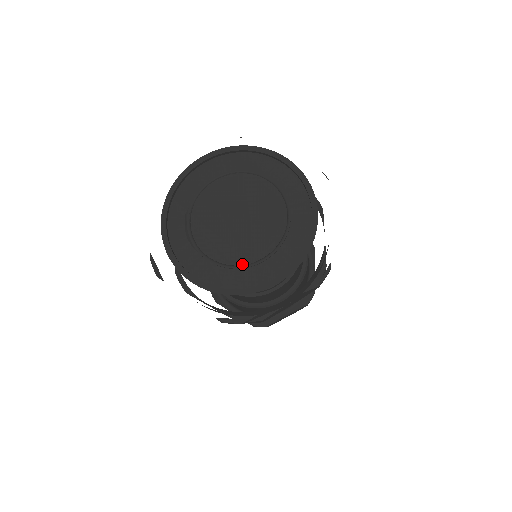
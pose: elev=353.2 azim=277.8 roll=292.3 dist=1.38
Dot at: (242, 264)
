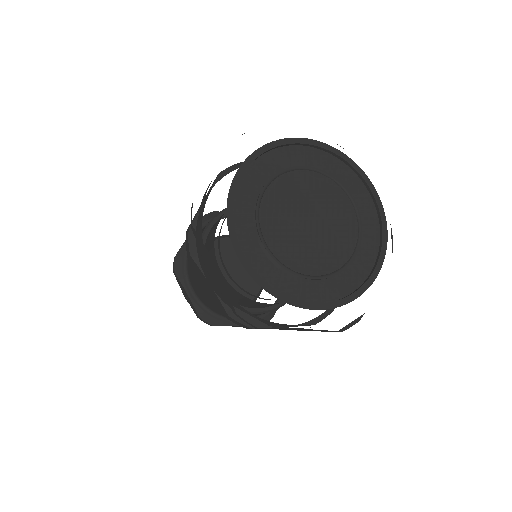
Dot at: (342, 265)
